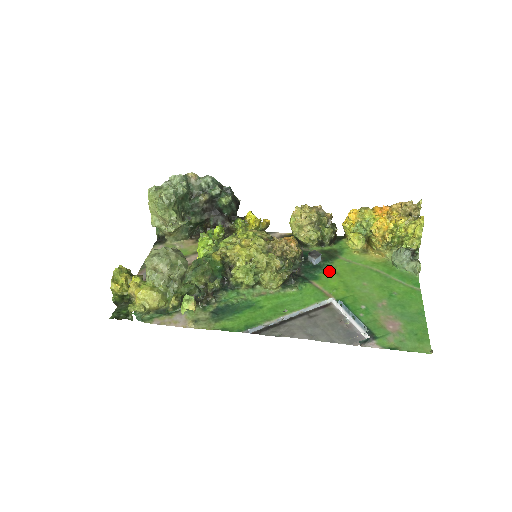
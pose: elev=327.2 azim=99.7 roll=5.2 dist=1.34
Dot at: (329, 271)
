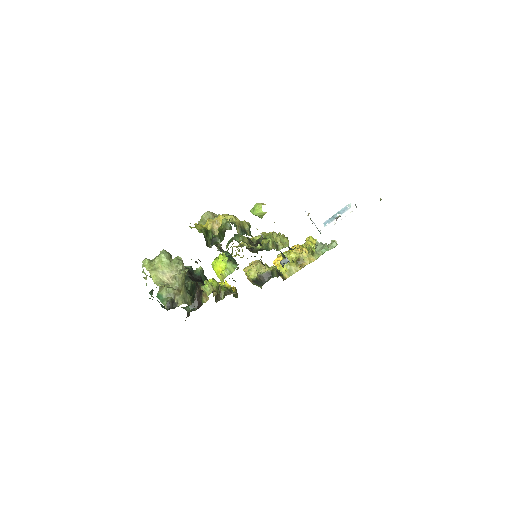
Dot at: occluded
